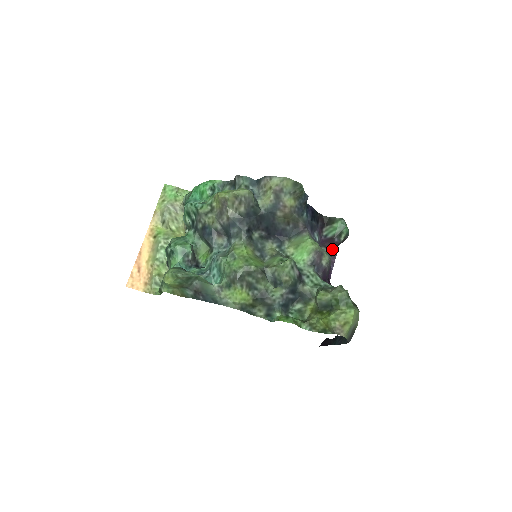
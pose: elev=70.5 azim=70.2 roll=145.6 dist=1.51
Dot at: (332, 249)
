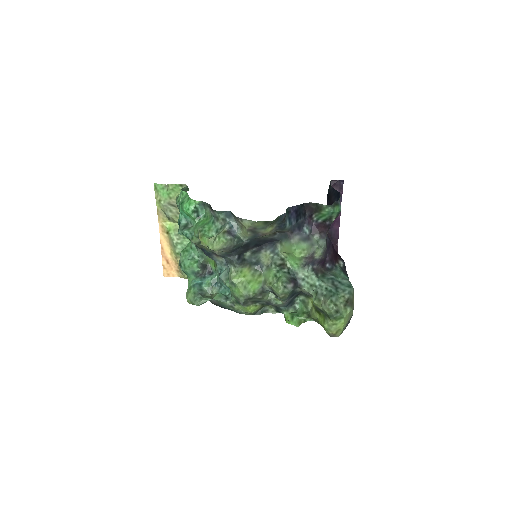
Dot at: (325, 232)
